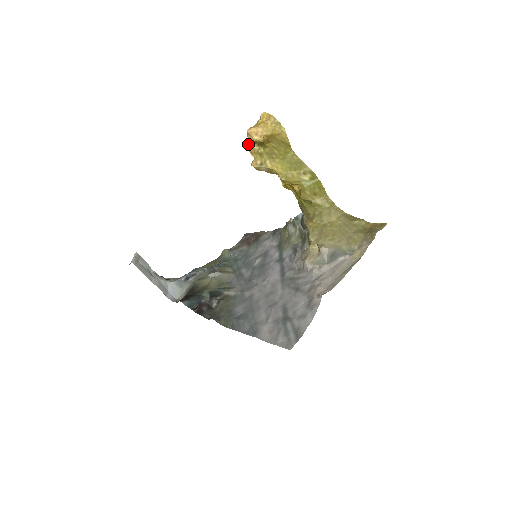
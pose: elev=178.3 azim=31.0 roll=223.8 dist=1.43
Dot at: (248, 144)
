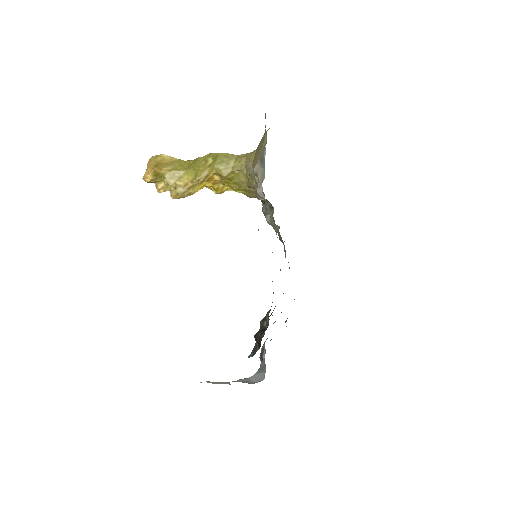
Dot at: (157, 189)
